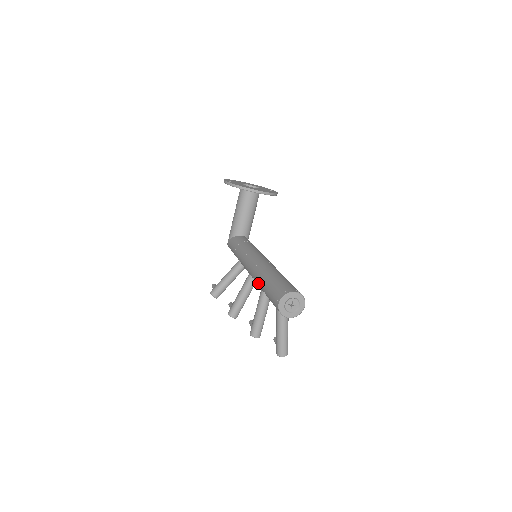
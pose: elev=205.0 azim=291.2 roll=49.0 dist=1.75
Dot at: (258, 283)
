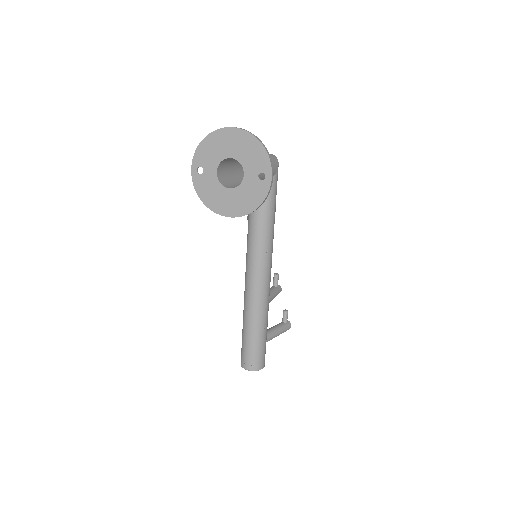
Dot at: occluded
